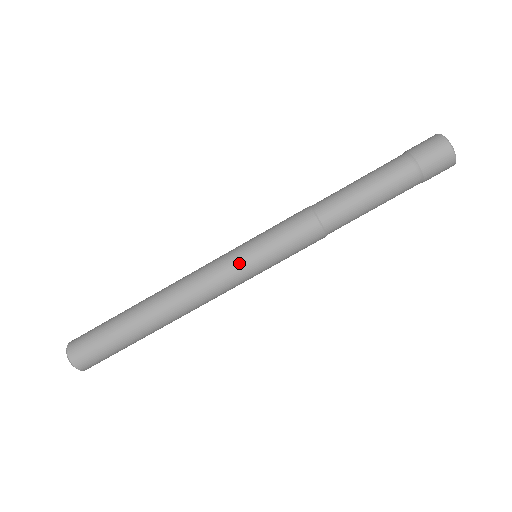
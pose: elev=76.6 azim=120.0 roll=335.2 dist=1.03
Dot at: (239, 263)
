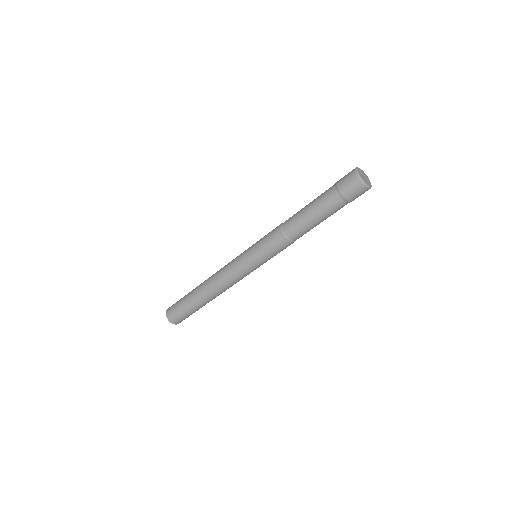
Dot at: occluded
